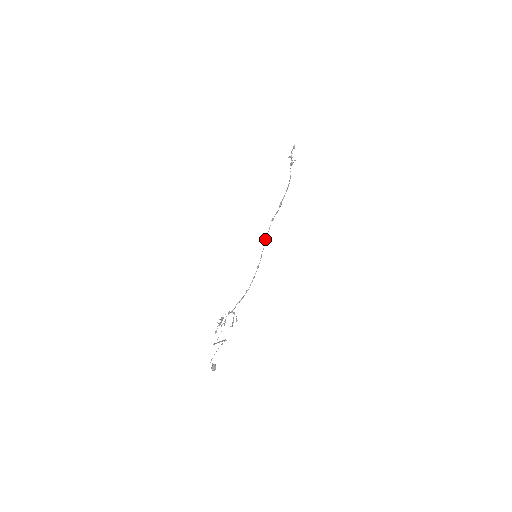
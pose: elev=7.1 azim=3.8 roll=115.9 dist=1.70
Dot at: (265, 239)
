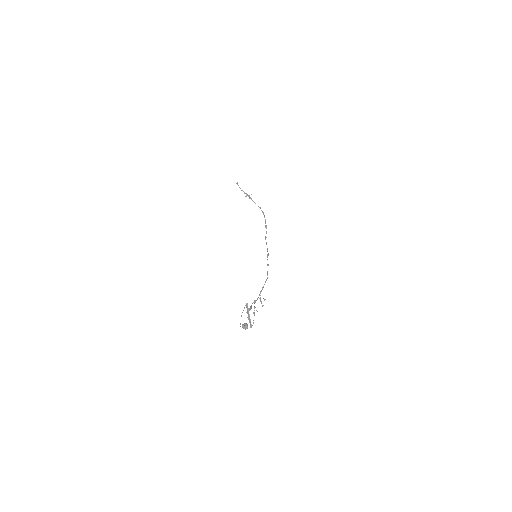
Dot at: (267, 251)
